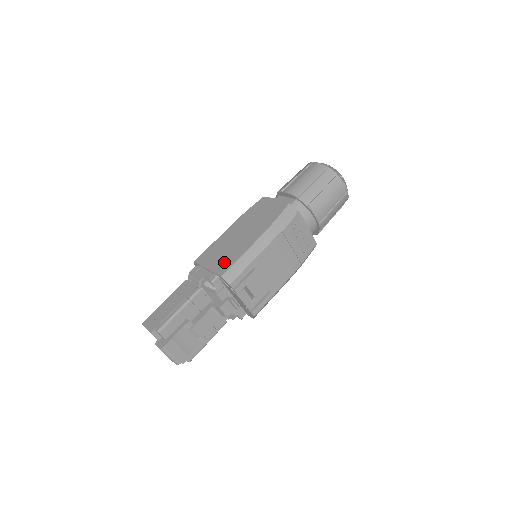
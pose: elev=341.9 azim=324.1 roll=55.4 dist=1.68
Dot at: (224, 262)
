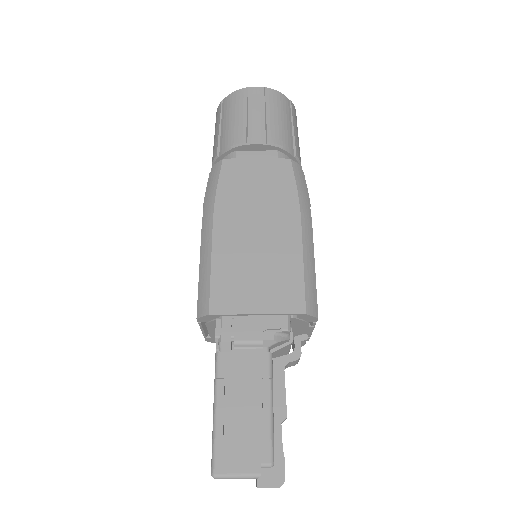
Dot at: (282, 289)
